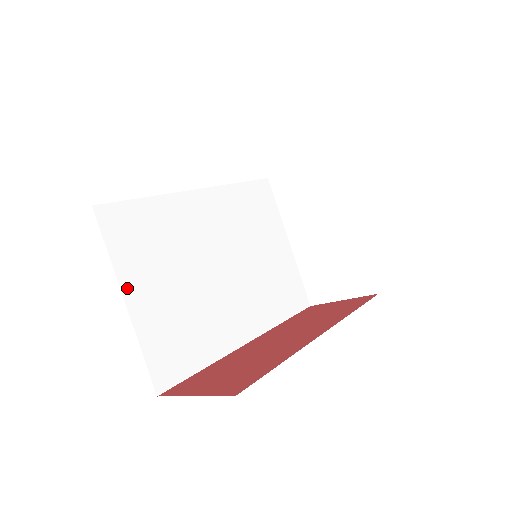
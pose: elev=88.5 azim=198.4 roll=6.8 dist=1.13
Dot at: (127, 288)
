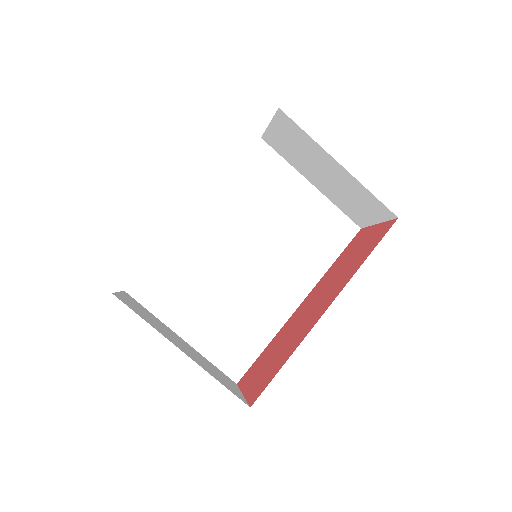
Dot at: (178, 328)
